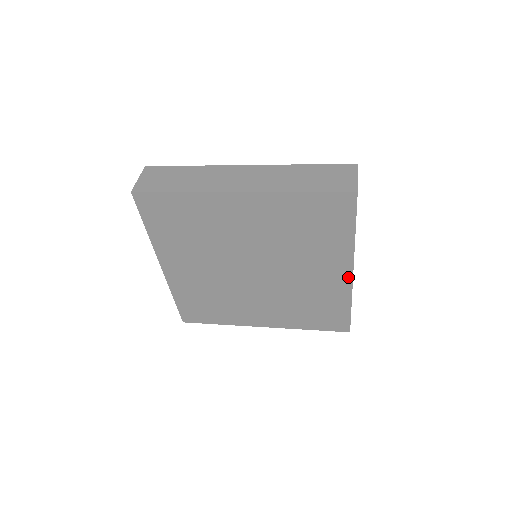
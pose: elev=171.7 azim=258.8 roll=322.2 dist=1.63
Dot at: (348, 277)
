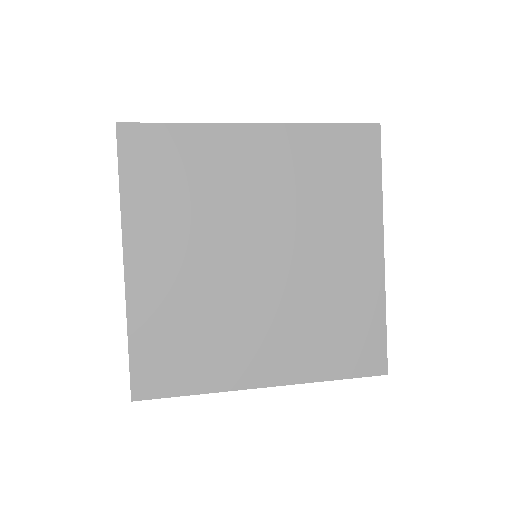
Dot at: (379, 258)
